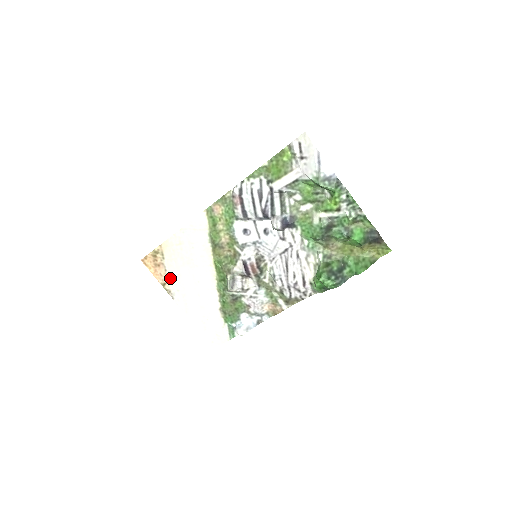
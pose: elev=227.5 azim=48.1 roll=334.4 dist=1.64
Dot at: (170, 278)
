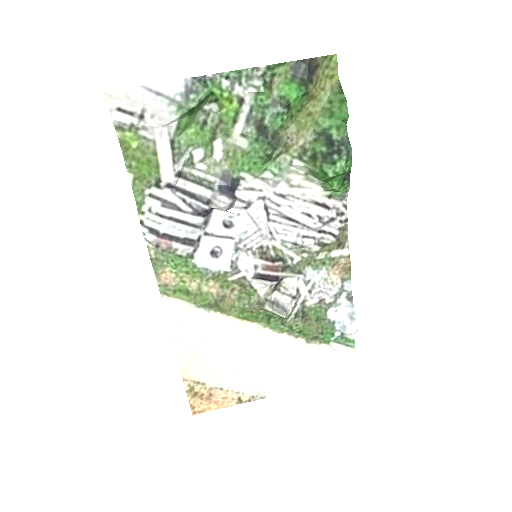
Dot at: (235, 388)
